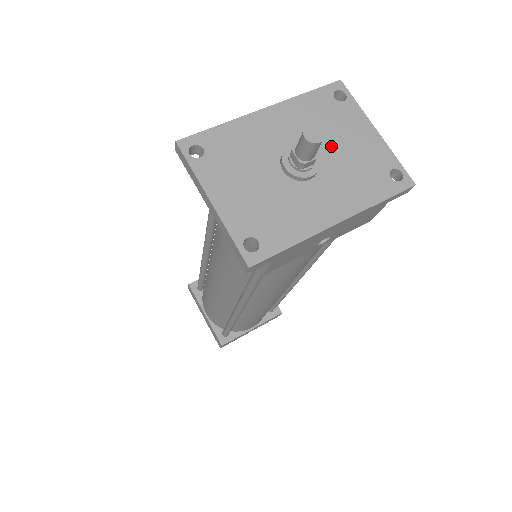
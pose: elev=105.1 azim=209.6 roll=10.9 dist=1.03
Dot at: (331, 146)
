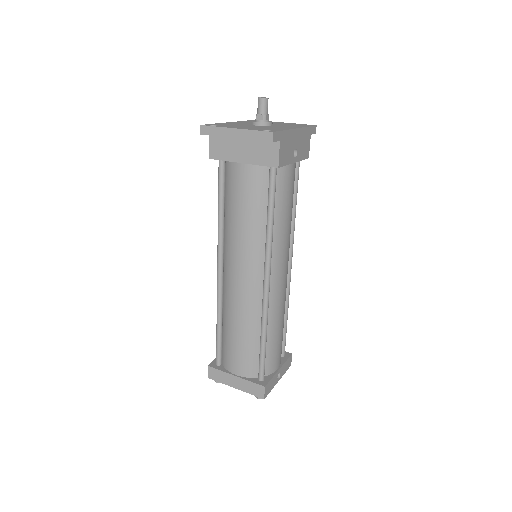
Dot at: occluded
